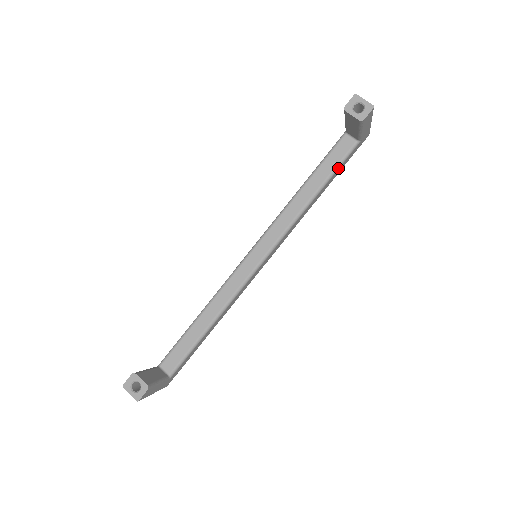
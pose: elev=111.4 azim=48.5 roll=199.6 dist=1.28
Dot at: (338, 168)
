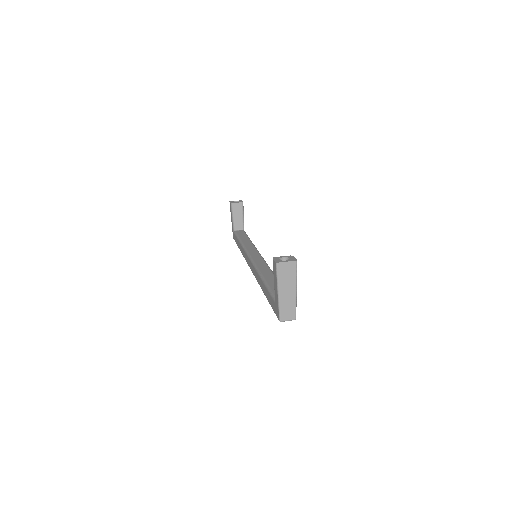
Dot at: occluded
